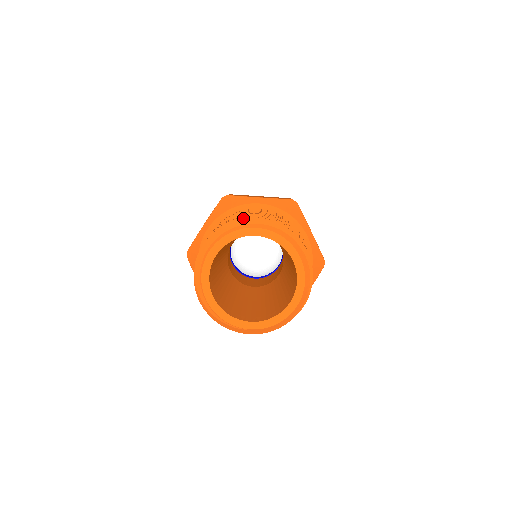
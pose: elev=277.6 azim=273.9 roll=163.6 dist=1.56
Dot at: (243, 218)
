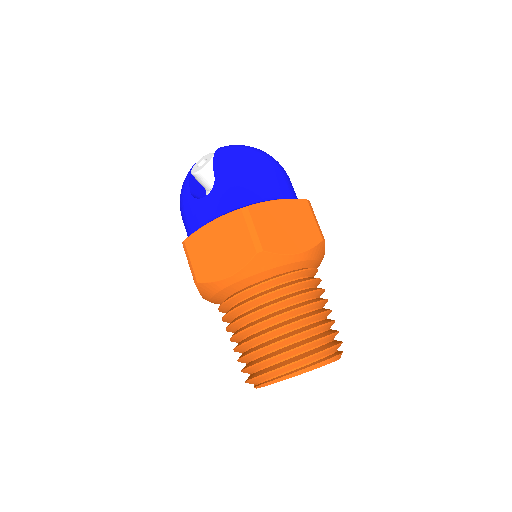
Dot at: (260, 377)
